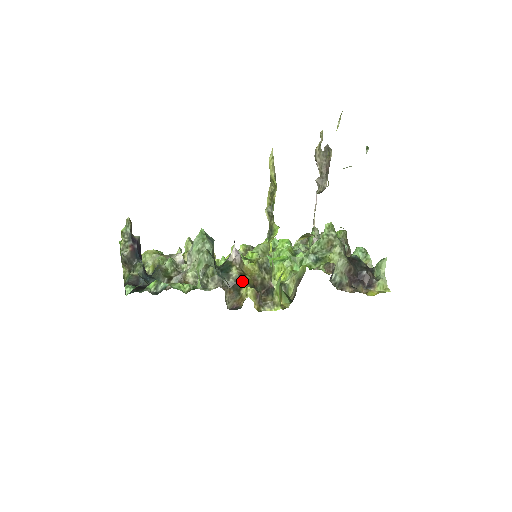
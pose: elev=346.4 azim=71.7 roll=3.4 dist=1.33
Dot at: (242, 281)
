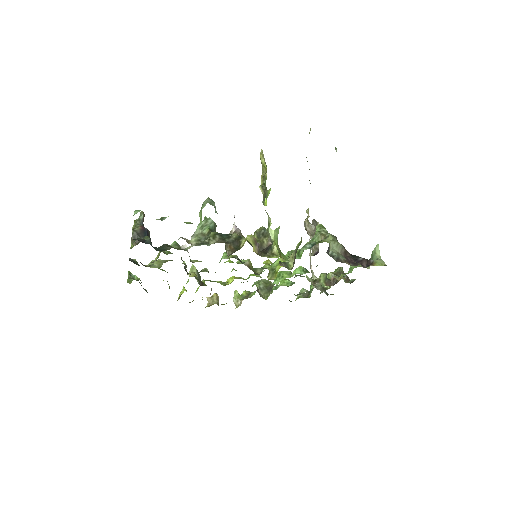
Dot at: (242, 238)
